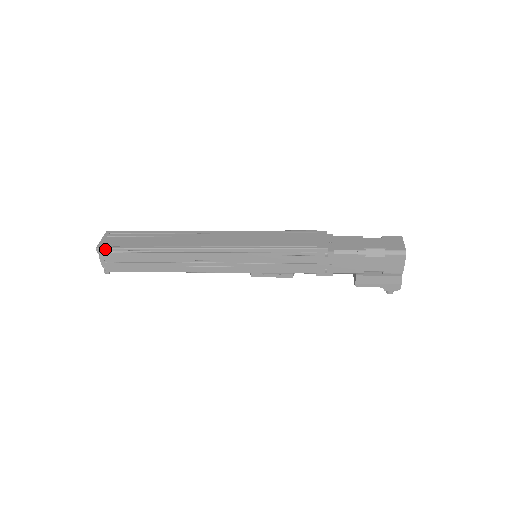
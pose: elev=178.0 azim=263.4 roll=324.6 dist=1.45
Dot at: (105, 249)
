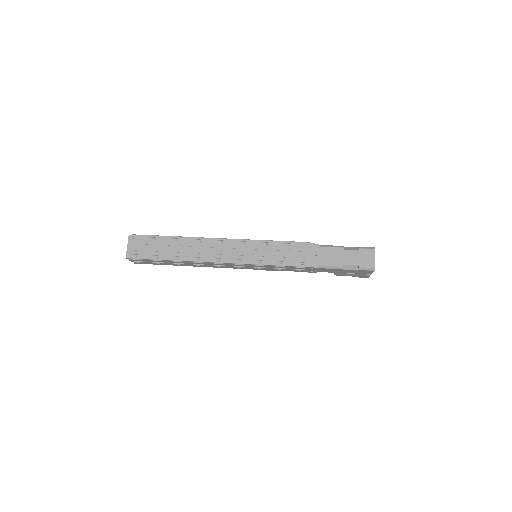
Dot at: (133, 259)
